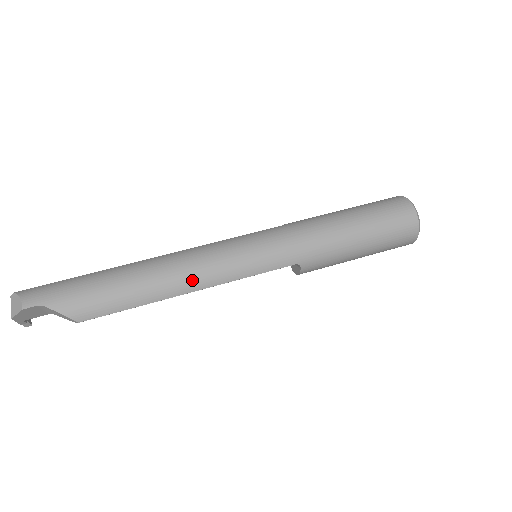
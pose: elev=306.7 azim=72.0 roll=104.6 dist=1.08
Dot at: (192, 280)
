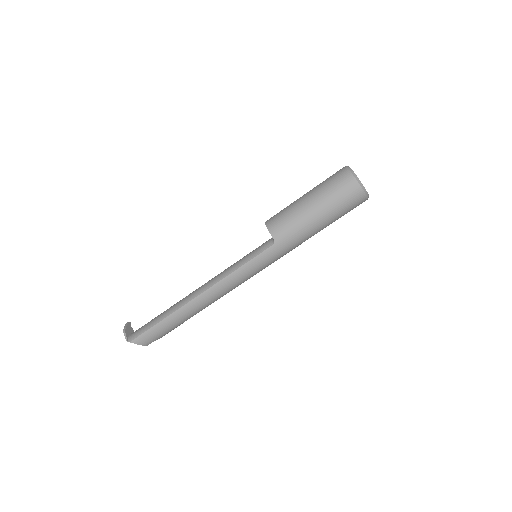
Dot at: occluded
